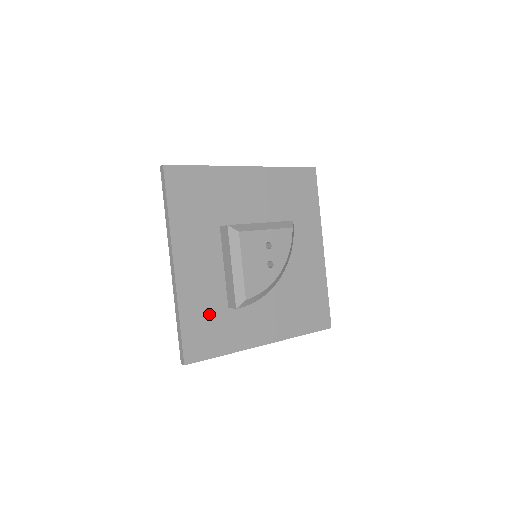
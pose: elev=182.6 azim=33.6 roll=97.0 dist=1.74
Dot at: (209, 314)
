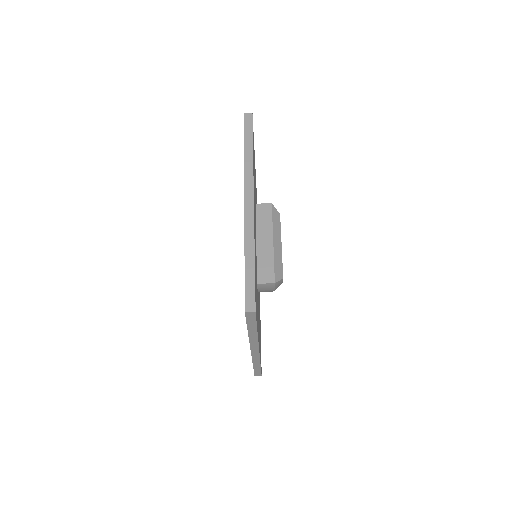
Dot at: occluded
